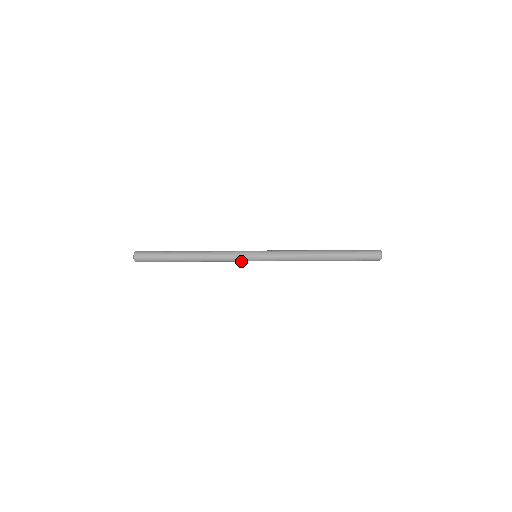
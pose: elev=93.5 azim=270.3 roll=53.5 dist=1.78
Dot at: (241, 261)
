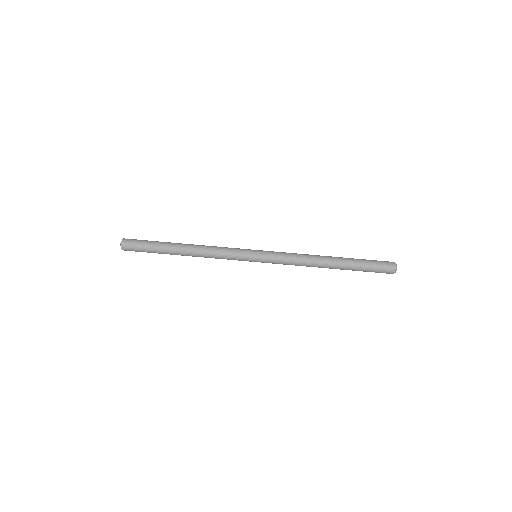
Dot at: occluded
